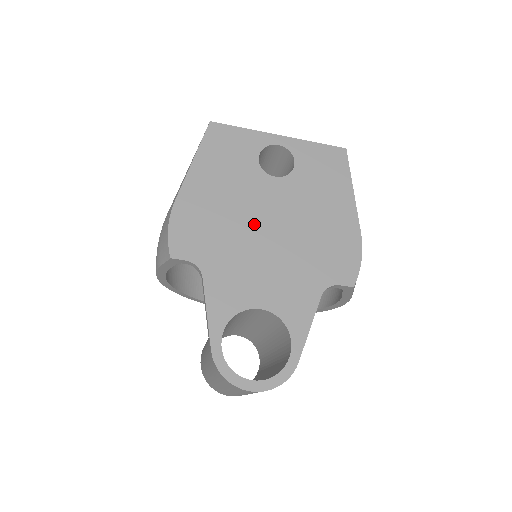
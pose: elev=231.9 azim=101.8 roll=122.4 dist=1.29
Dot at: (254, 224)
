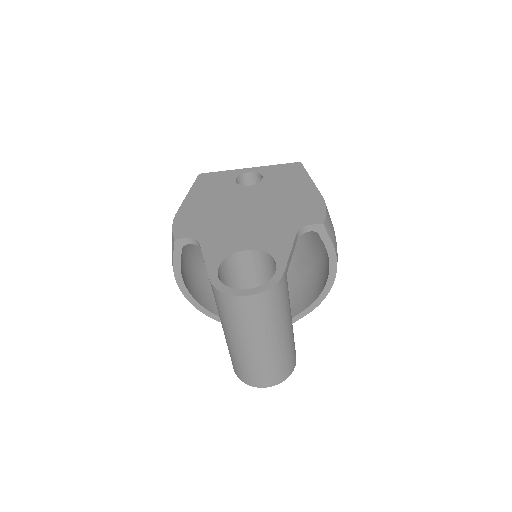
Dot at: (236, 210)
